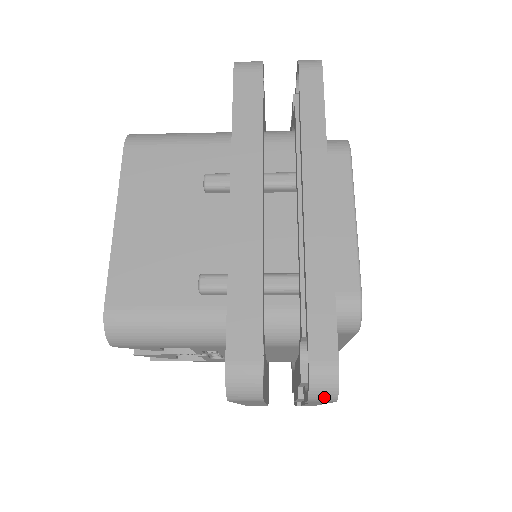
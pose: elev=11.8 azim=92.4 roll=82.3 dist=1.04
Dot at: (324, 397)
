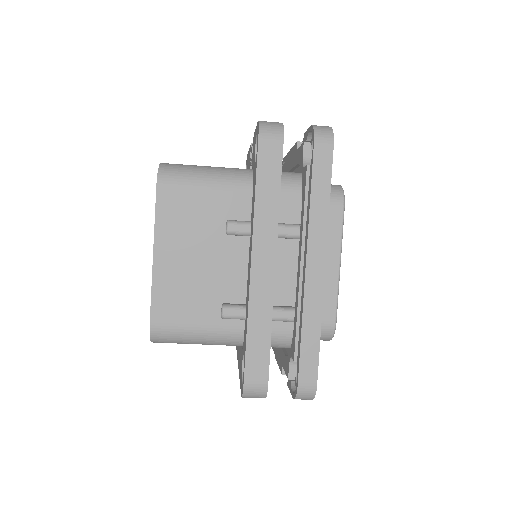
Dot at: (304, 399)
